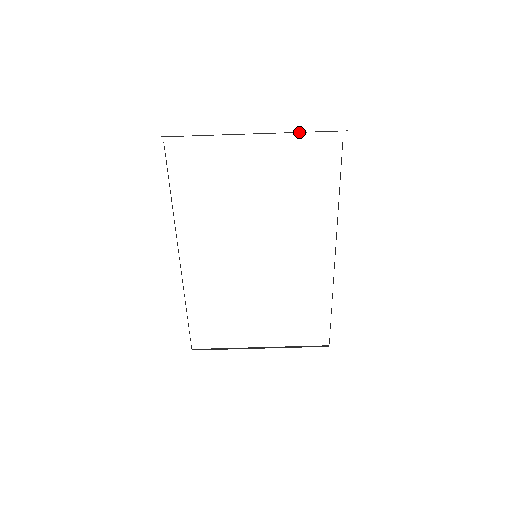
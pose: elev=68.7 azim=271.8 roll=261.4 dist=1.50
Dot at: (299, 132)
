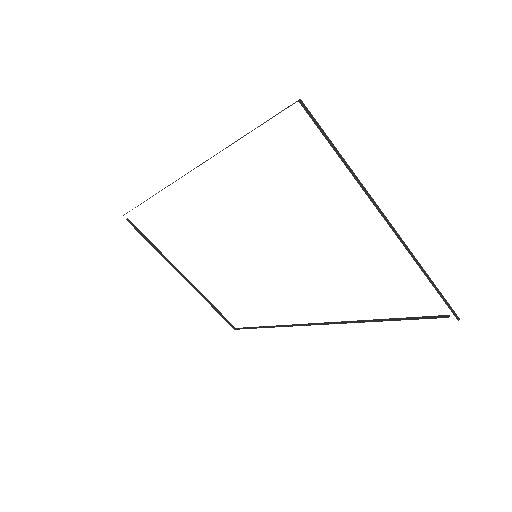
Dot at: (425, 272)
